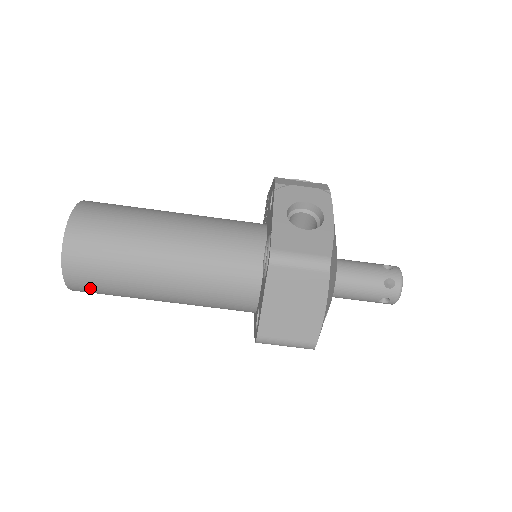
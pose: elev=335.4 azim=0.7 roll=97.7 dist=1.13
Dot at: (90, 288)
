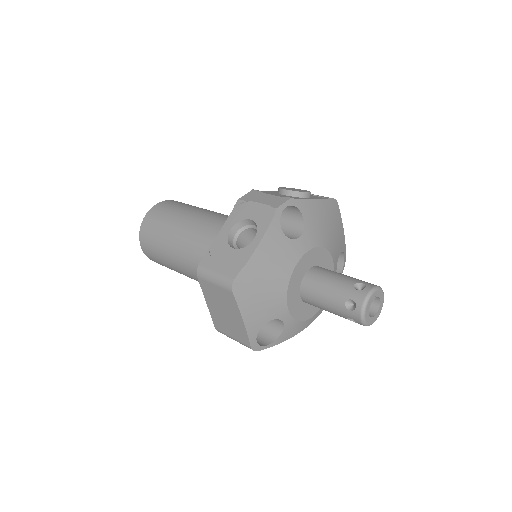
Dot at: (162, 265)
